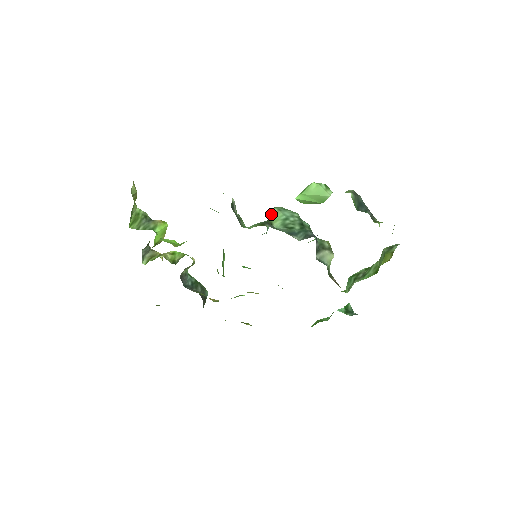
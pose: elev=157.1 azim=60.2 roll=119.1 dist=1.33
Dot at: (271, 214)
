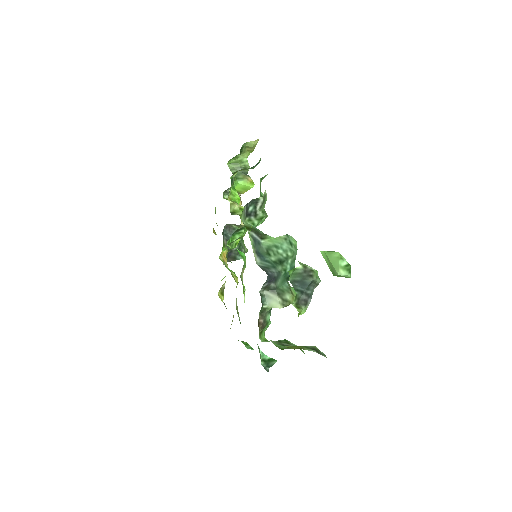
Dot at: occluded
